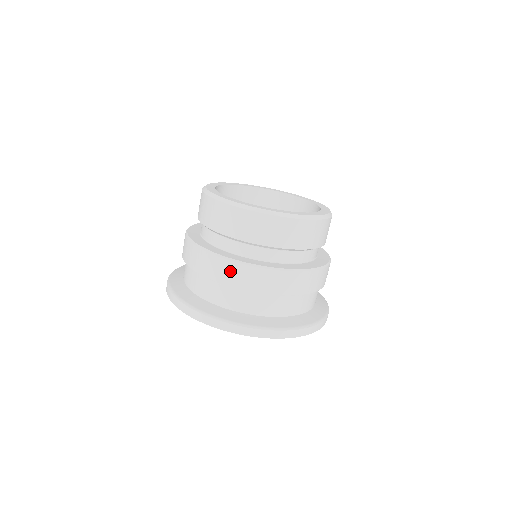
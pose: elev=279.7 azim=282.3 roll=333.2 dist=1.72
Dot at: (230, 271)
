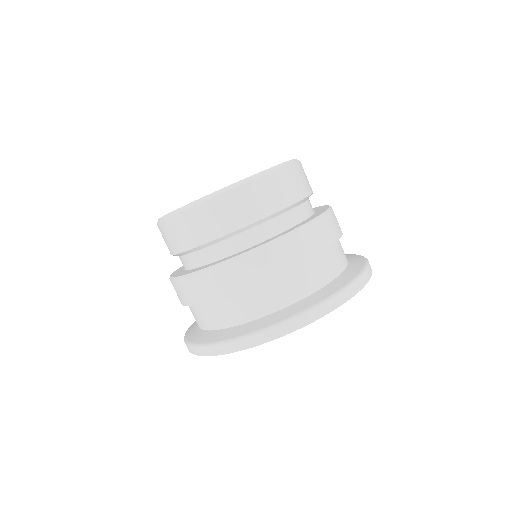
Dot at: (248, 268)
